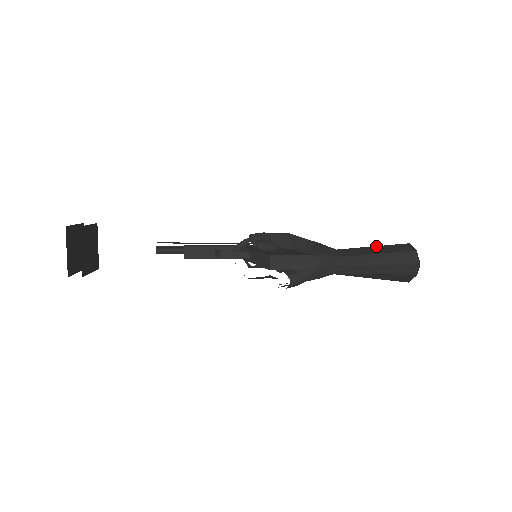
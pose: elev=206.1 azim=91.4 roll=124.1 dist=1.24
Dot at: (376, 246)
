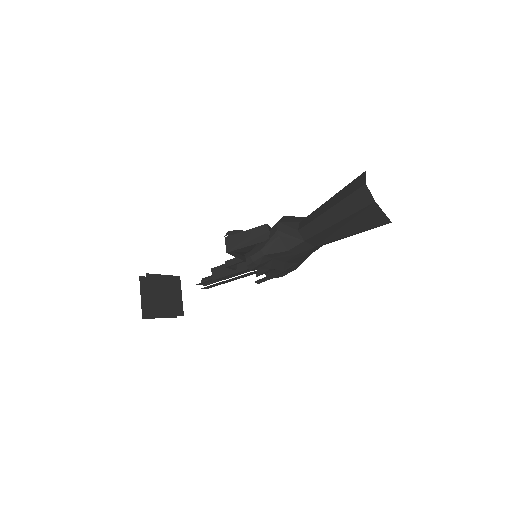
Dot at: occluded
